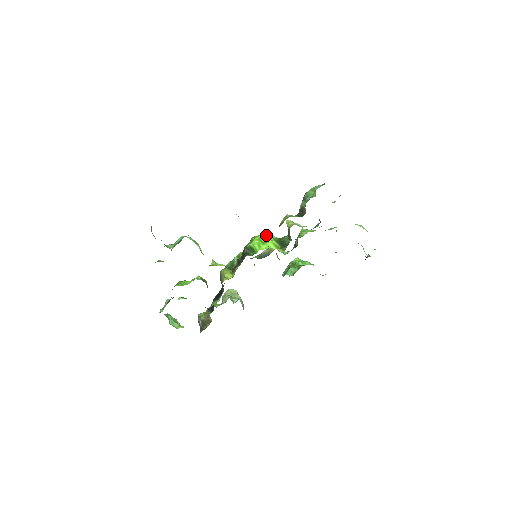
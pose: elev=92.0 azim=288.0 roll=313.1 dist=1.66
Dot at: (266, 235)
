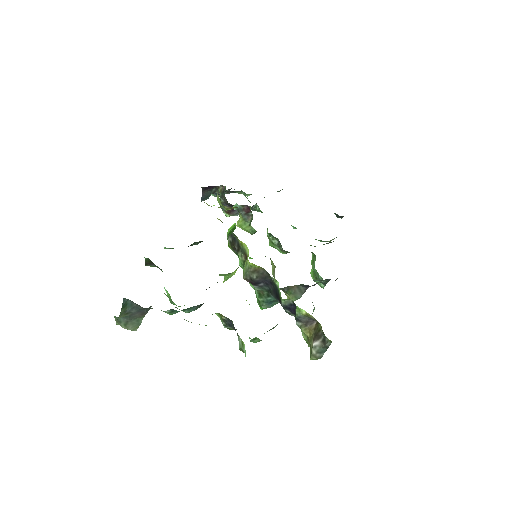
Dot at: occluded
